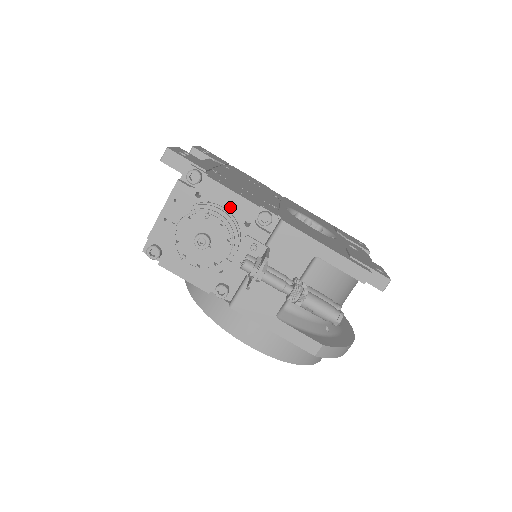
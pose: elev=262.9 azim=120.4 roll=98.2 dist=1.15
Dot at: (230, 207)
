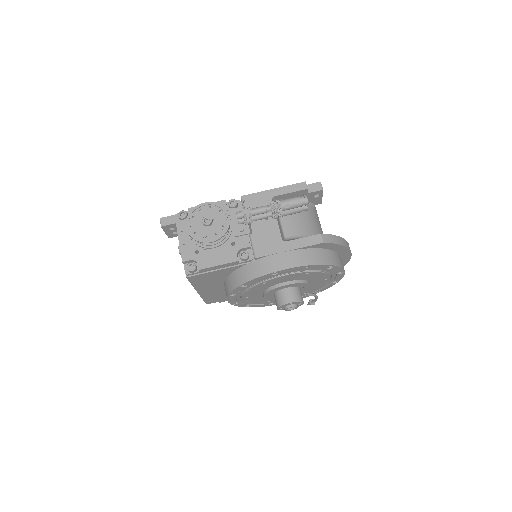
Dot at: occluded
